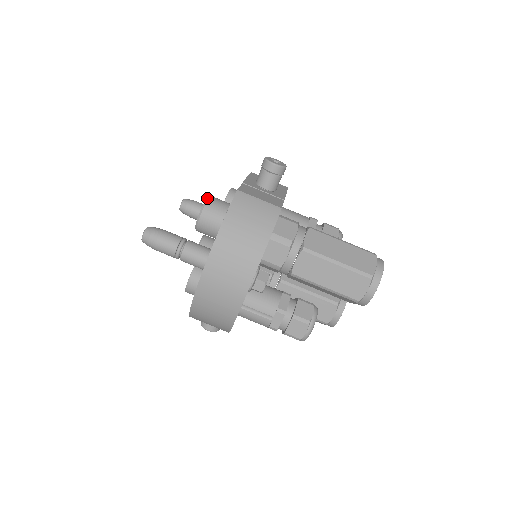
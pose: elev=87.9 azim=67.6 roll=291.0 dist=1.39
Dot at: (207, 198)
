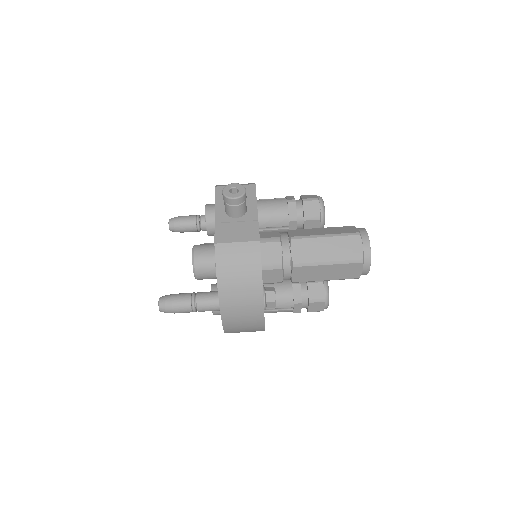
Dot at: (192, 255)
